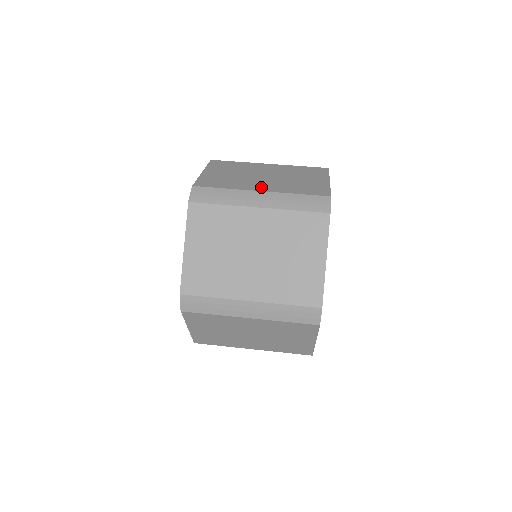
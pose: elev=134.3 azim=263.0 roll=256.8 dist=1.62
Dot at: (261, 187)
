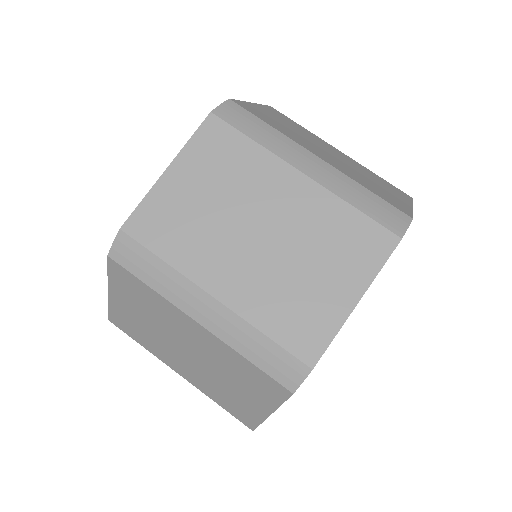
Dot at: (321, 155)
